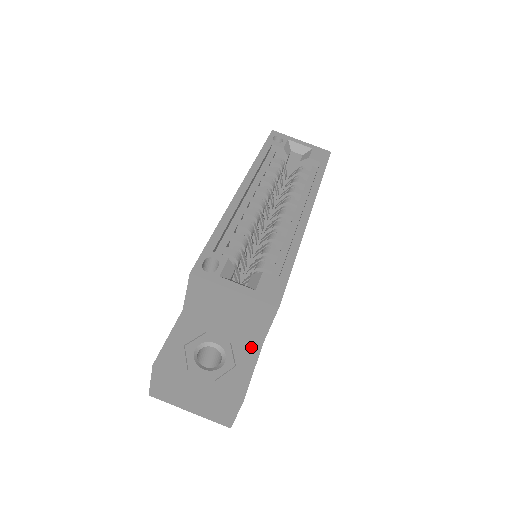
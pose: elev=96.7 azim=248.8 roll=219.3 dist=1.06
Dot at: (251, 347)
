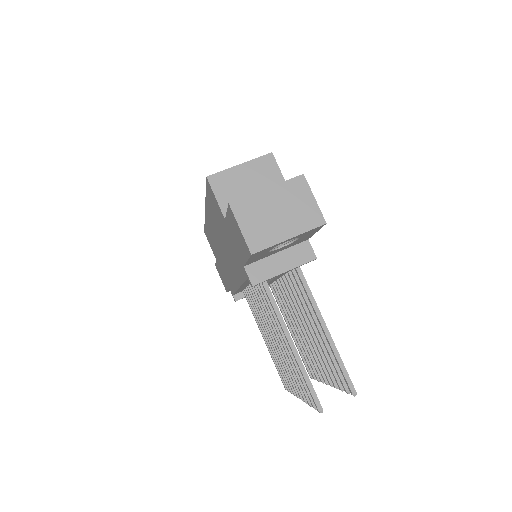
Dot at: occluded
